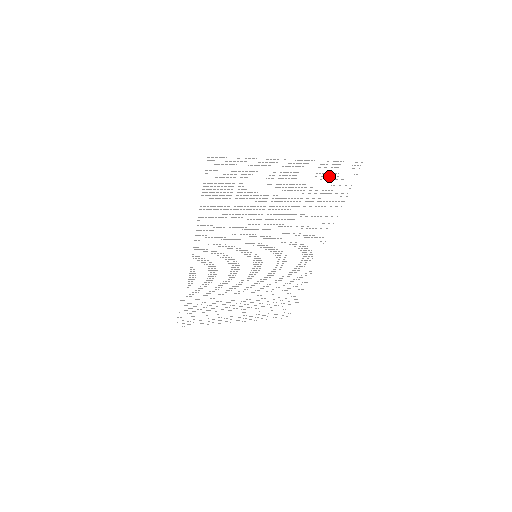
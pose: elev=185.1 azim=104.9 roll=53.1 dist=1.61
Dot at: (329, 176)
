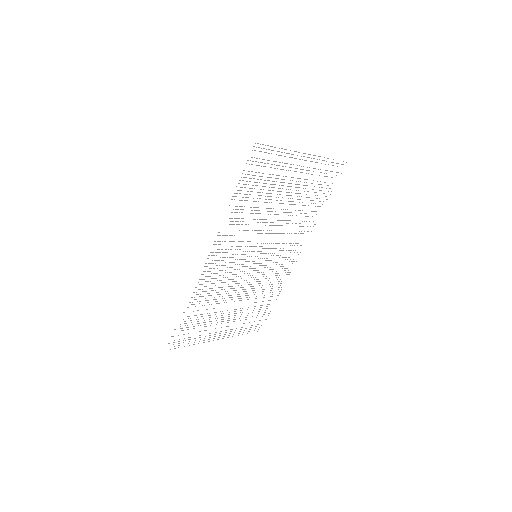
Dot at: occluded
